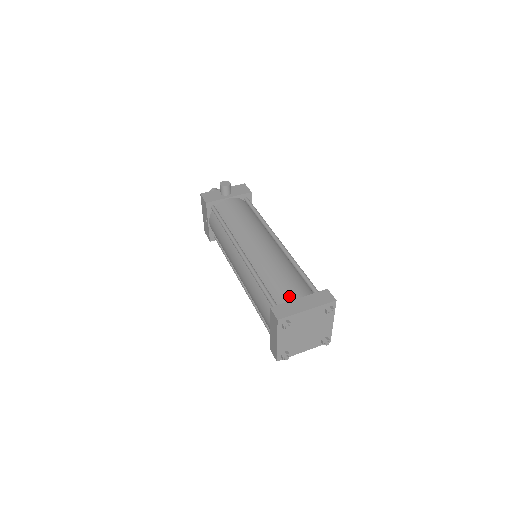
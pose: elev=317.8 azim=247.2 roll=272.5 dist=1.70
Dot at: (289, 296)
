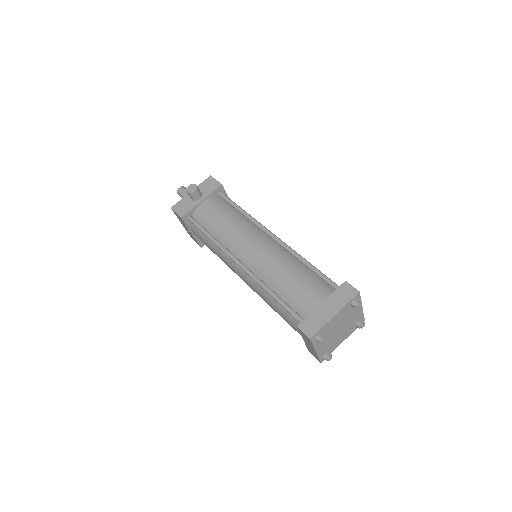
Dot at: (310, 304)
